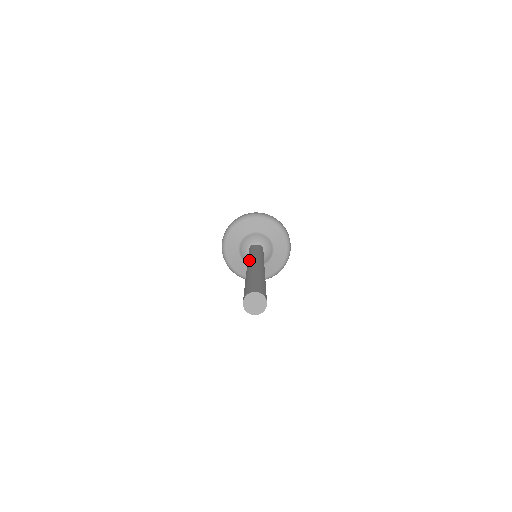
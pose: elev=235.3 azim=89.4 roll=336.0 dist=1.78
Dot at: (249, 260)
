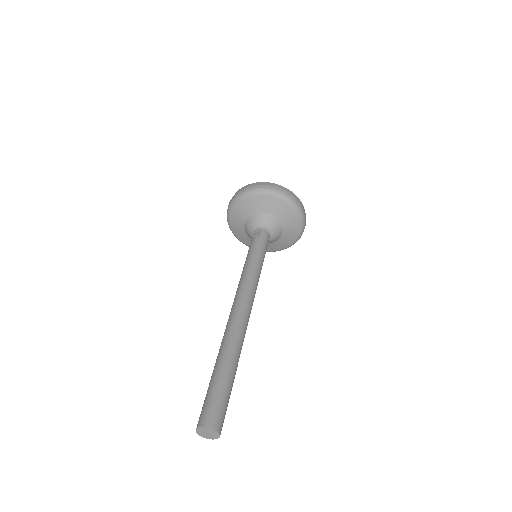
Dot at: (235, 295)
